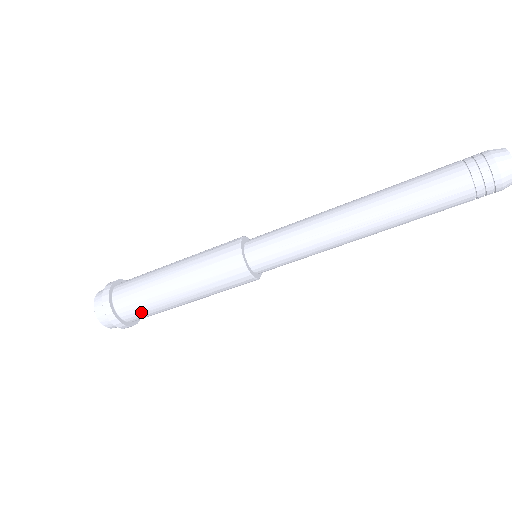
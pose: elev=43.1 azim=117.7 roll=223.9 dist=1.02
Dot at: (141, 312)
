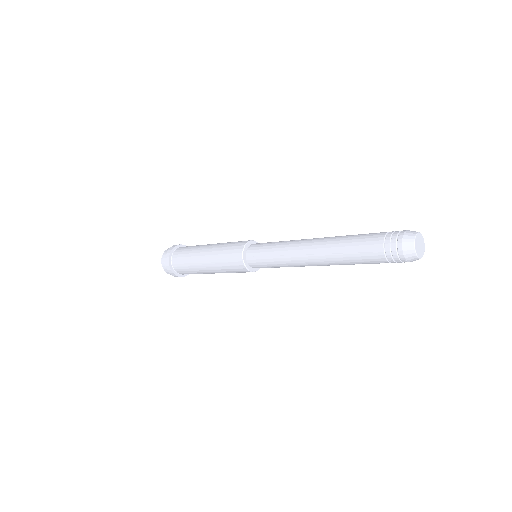
Dot at: (183, 268)
